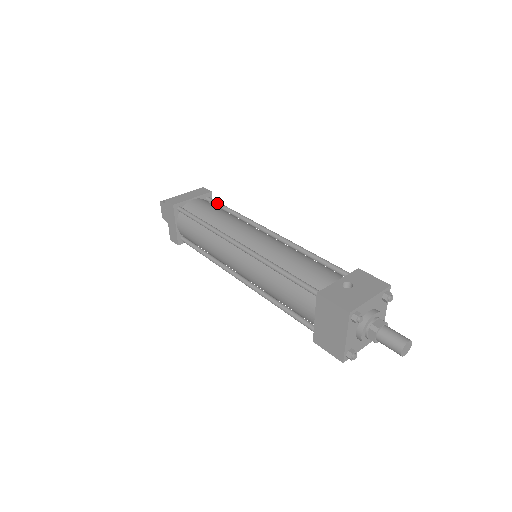
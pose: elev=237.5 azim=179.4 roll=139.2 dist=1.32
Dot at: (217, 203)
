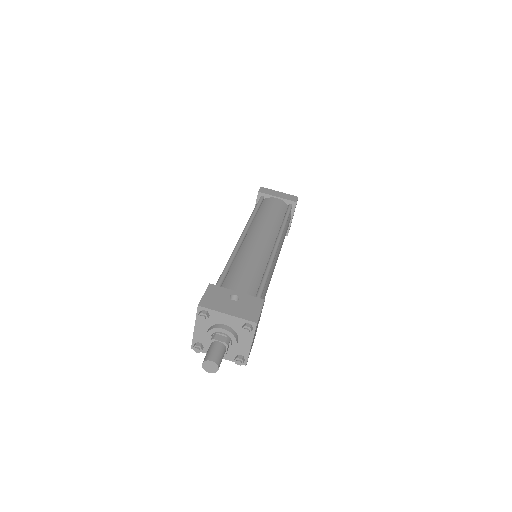
Dot at: (287, 210)
